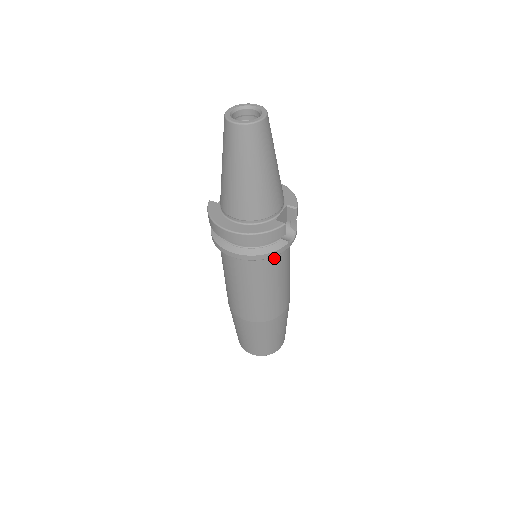
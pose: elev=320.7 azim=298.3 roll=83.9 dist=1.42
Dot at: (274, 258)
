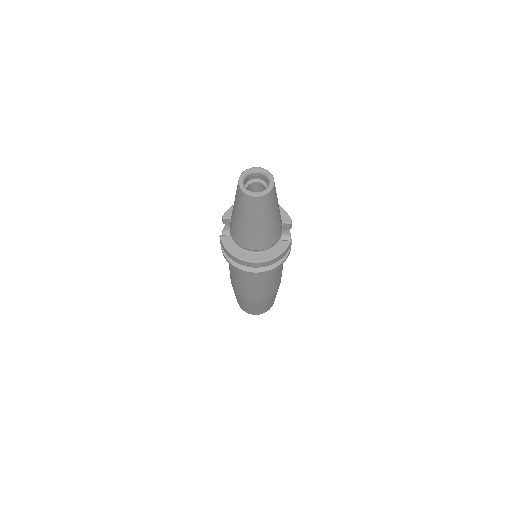
Dot at: occluded
